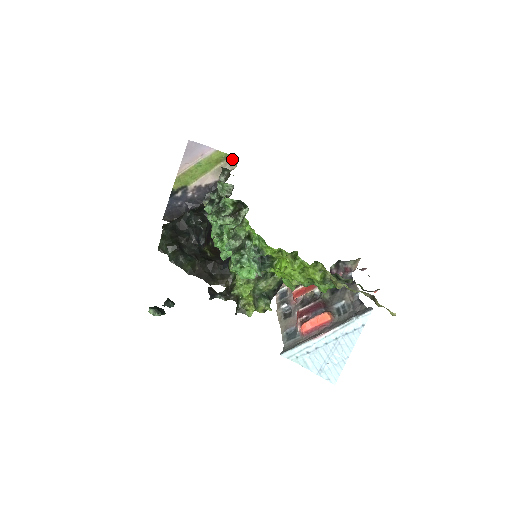
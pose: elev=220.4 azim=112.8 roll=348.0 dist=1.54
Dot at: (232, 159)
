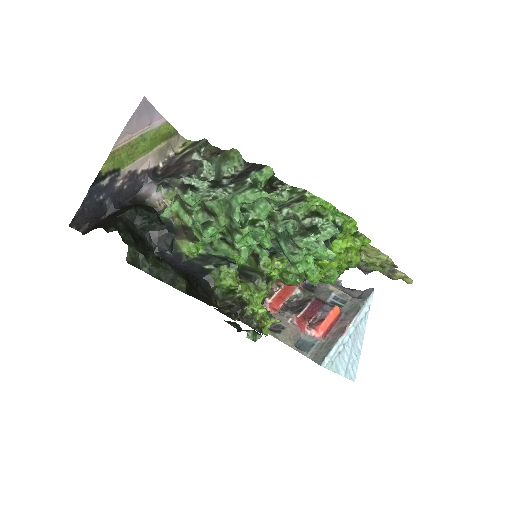
Dot at: (177, 138)
